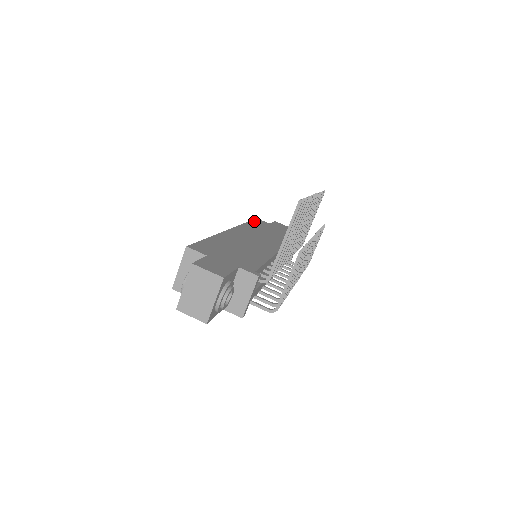
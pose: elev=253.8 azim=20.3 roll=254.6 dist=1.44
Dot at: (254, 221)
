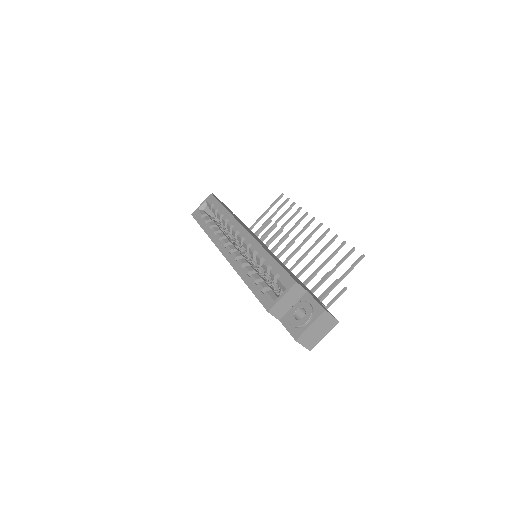
Dot at: (220, 202)
